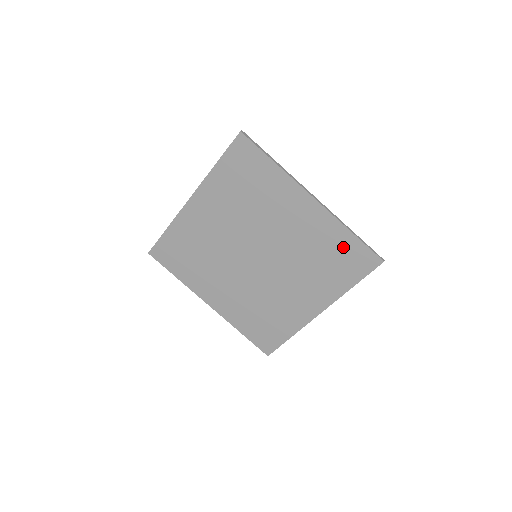
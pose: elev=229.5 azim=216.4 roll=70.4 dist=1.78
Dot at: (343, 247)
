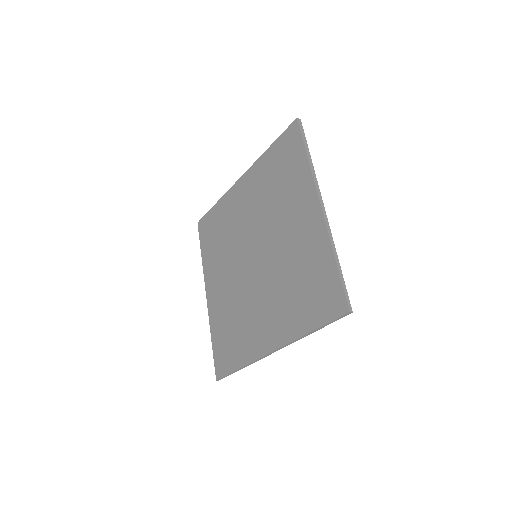
Dot at: (321, 274)
